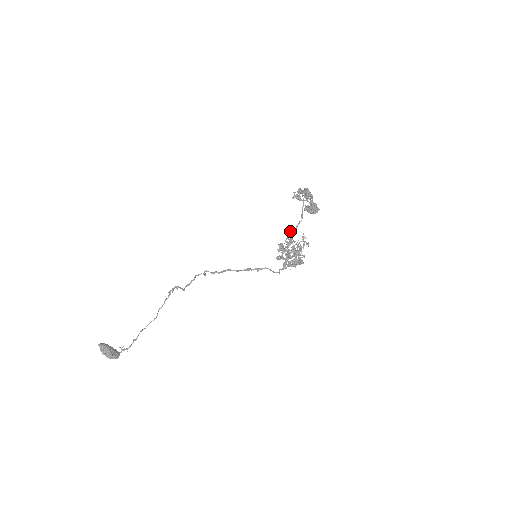
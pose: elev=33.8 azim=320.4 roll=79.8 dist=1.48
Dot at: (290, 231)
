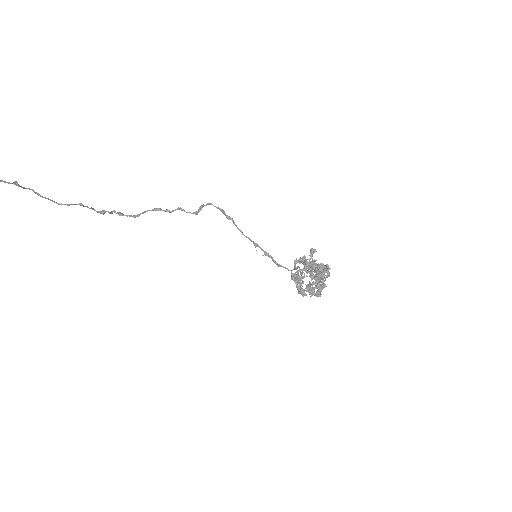
Dot at: occluded
